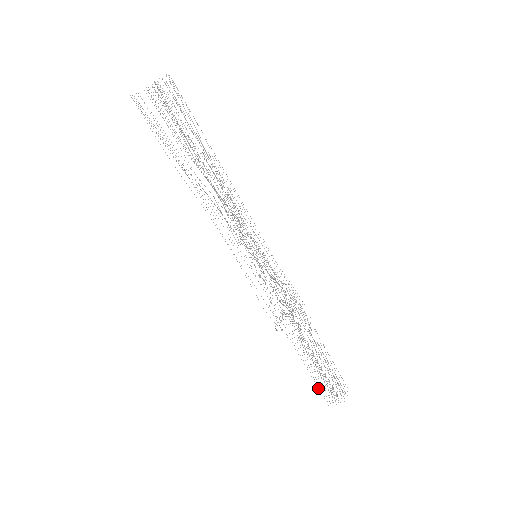
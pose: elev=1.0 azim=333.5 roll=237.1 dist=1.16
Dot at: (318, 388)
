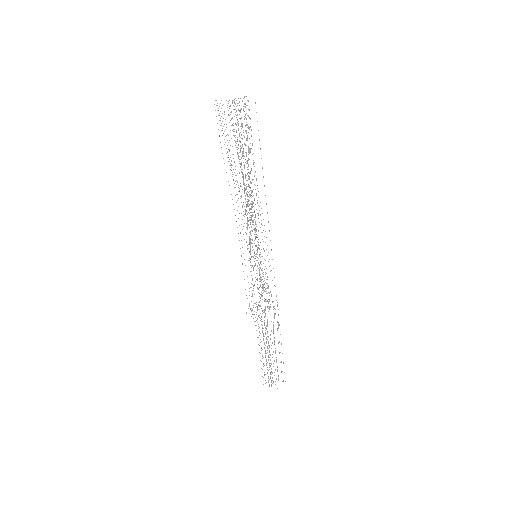
Dot at: (261, 368)
